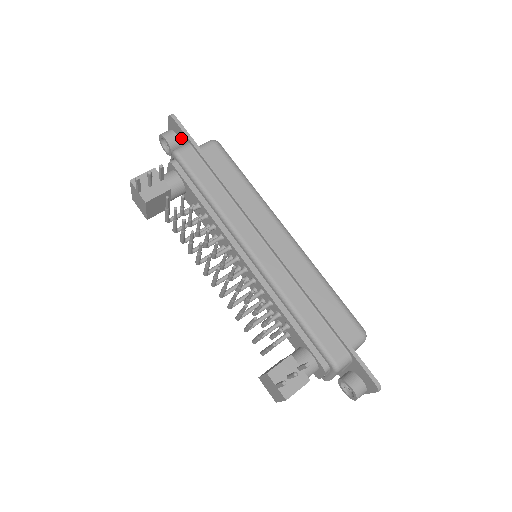
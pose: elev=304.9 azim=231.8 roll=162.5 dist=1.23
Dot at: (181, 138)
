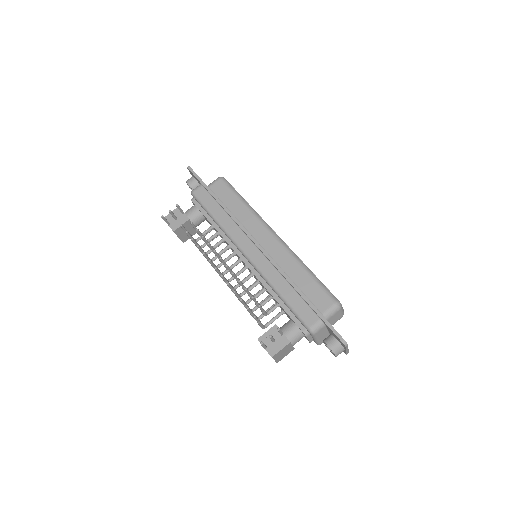
Dot at: (197, 181)
